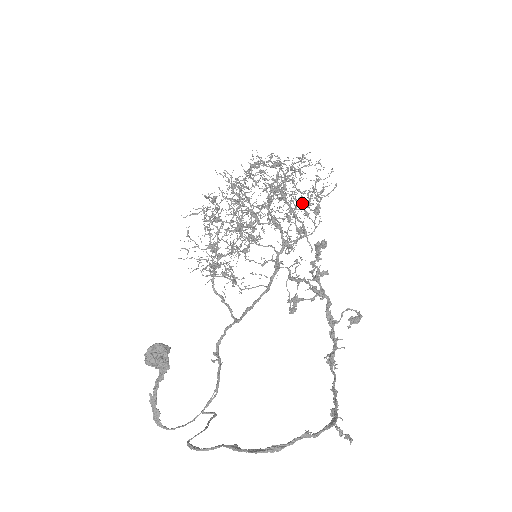
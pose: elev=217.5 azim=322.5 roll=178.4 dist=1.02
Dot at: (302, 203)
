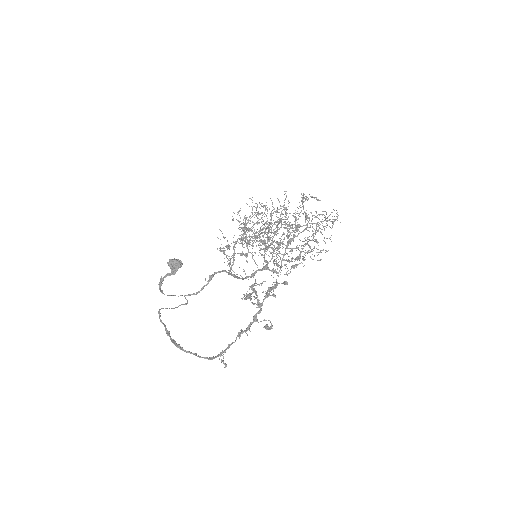
Dot at: (317, 241)
